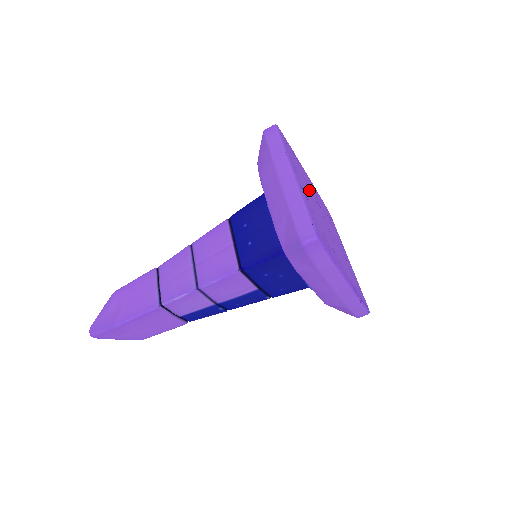
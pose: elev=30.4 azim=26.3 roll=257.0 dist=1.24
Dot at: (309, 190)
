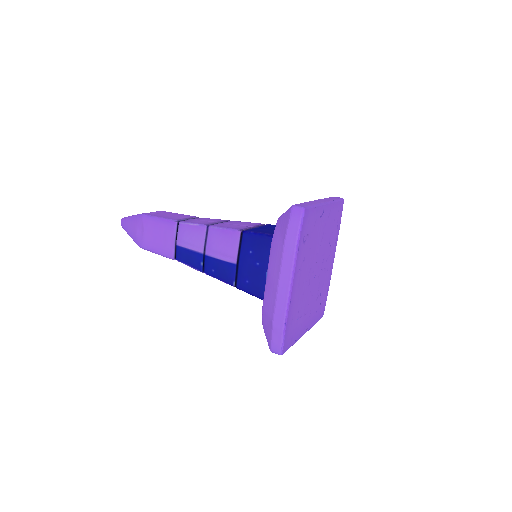
Dot at: (326, 243)
